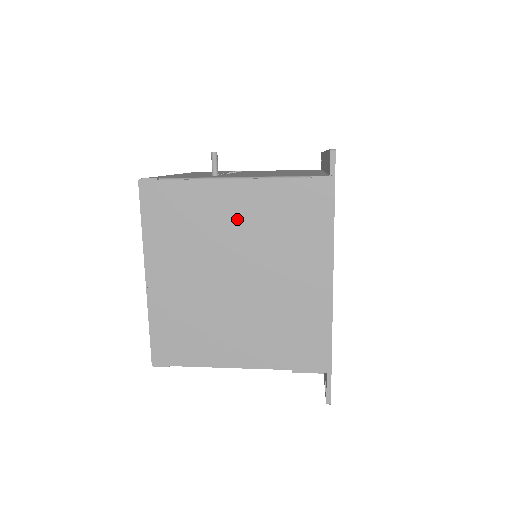
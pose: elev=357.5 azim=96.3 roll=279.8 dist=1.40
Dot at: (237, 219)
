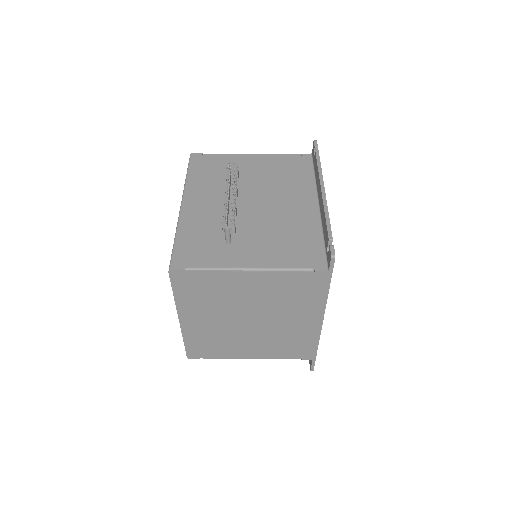
Dot at: (252, 292)
